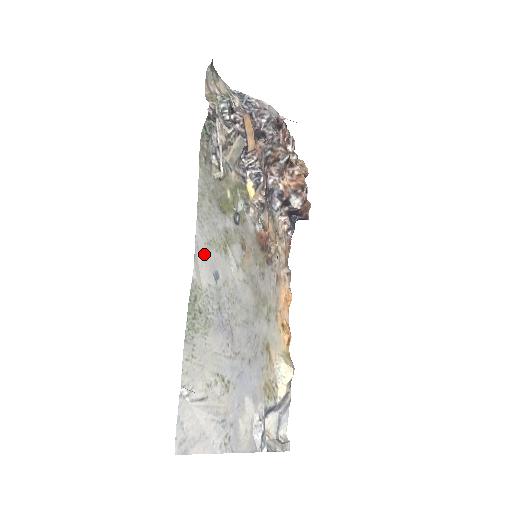
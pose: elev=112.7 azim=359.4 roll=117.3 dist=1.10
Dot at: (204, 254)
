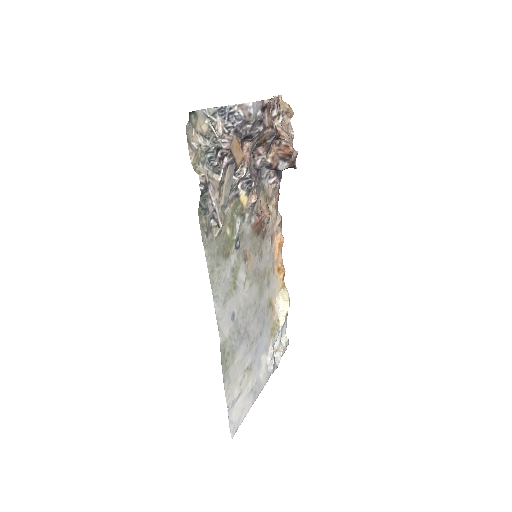
Dot at: (223, 315)
